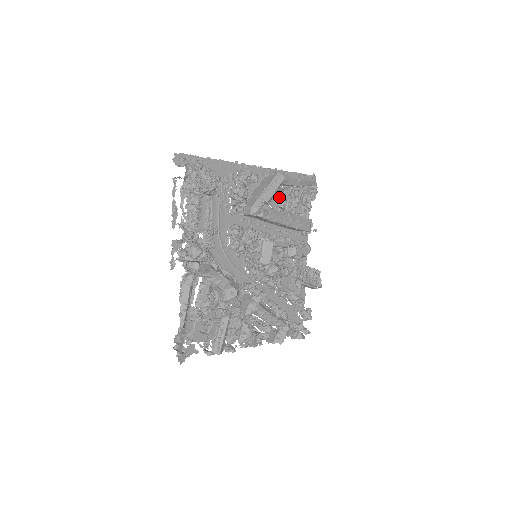
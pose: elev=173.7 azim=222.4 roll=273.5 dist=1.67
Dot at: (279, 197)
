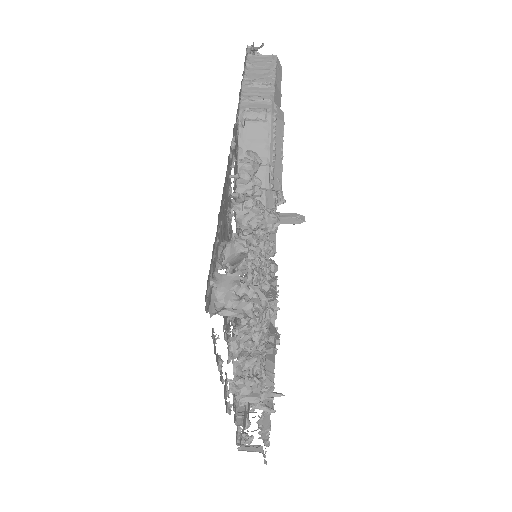
Dot at: occluded
